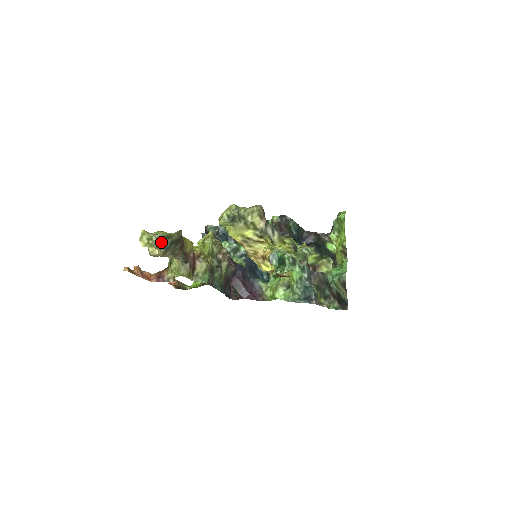
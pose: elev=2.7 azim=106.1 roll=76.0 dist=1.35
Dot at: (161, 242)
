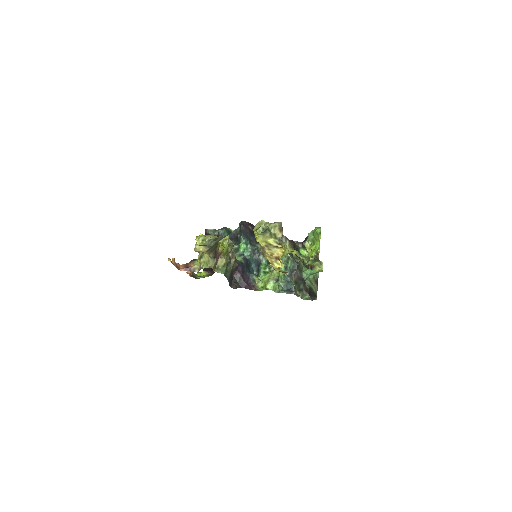
Dot at: (210, 243)
